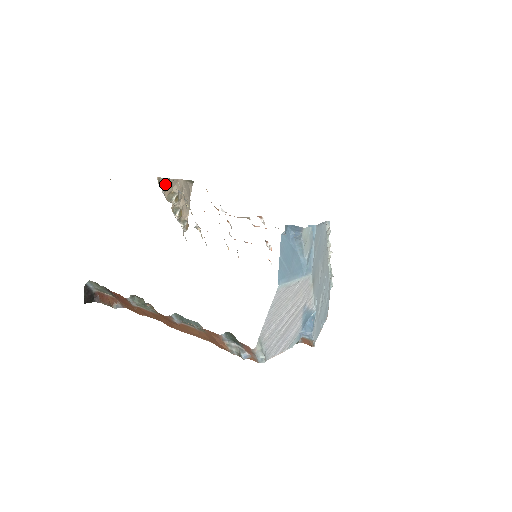
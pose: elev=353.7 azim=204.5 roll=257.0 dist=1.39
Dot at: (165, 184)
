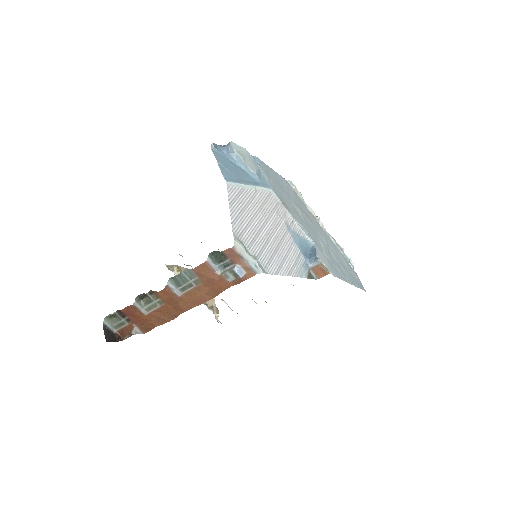
Dot at: (175, 269)
